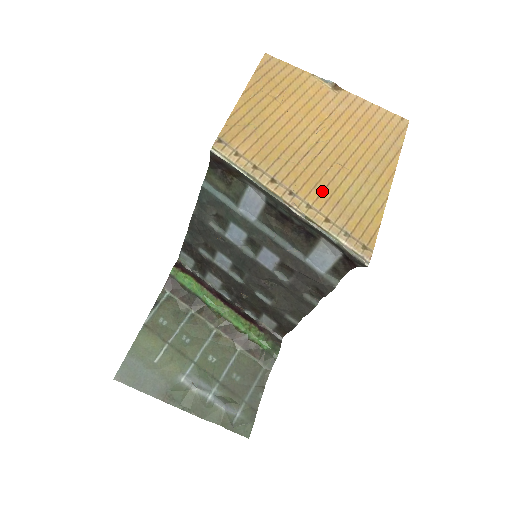
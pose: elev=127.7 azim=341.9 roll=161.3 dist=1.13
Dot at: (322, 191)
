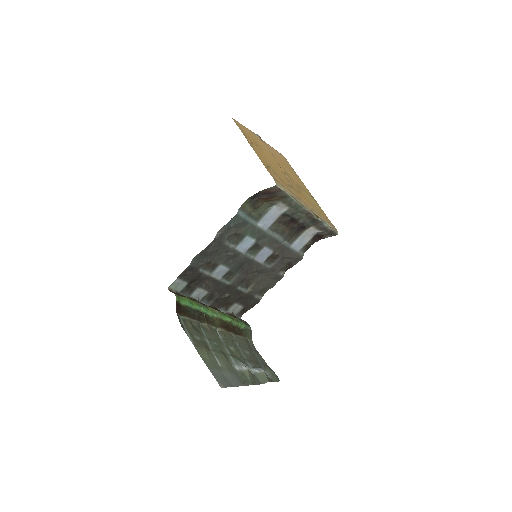
Dot at: (307, 200)
